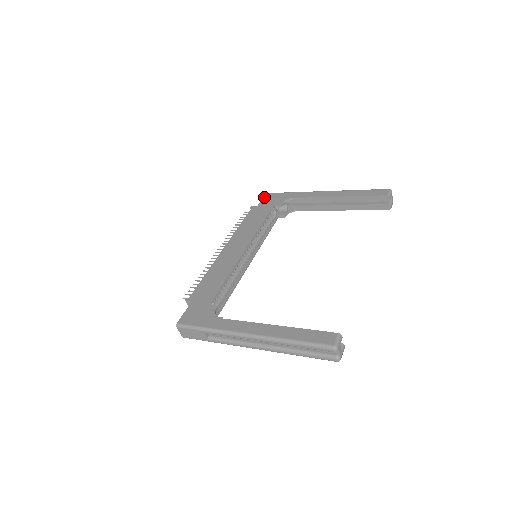
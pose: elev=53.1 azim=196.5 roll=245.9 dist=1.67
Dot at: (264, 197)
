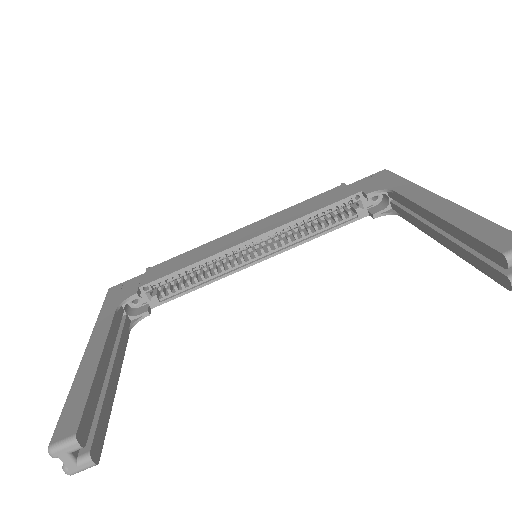
Dot at: (373, 174)
